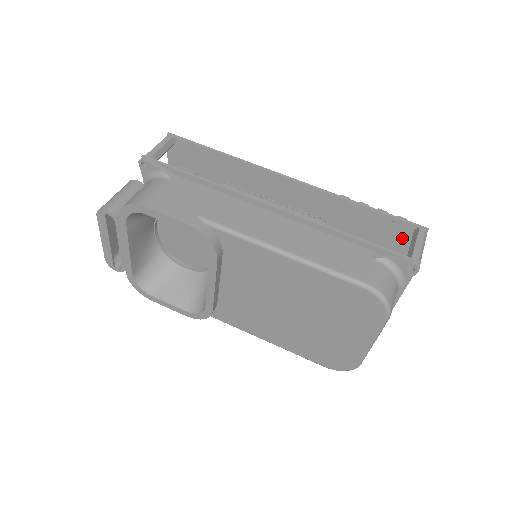
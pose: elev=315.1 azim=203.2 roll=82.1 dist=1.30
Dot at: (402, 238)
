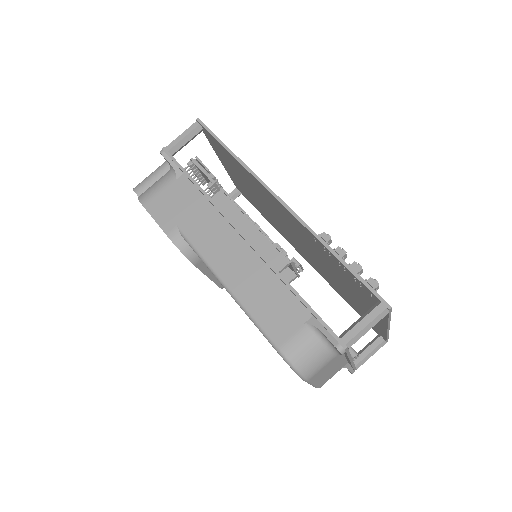
Dot at: (373, 300)
